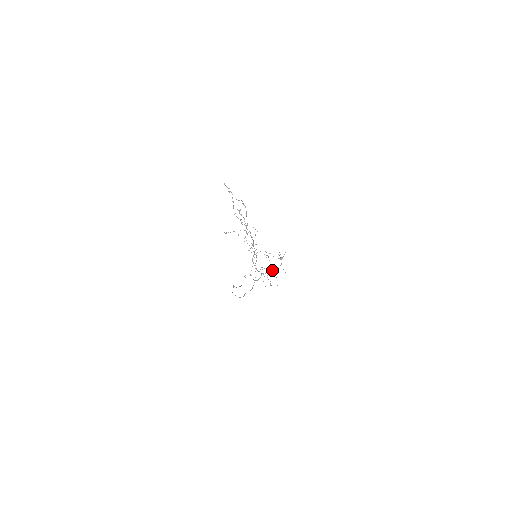
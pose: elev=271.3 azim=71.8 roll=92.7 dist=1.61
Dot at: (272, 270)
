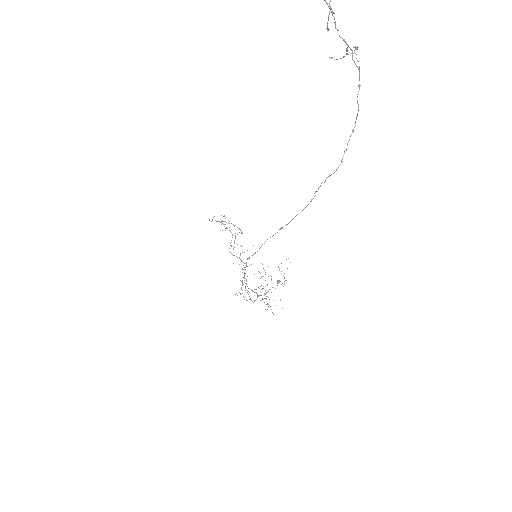
Dot at: occluded
